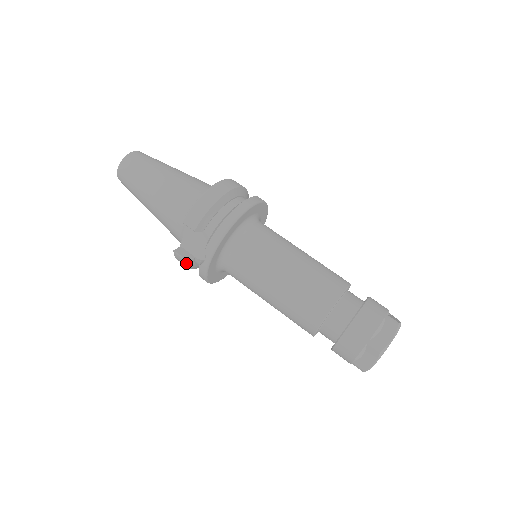
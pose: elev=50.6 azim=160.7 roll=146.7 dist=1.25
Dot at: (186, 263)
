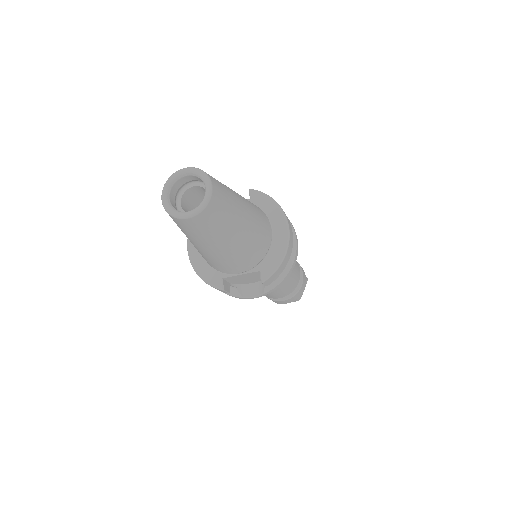
Dot at: occluded
